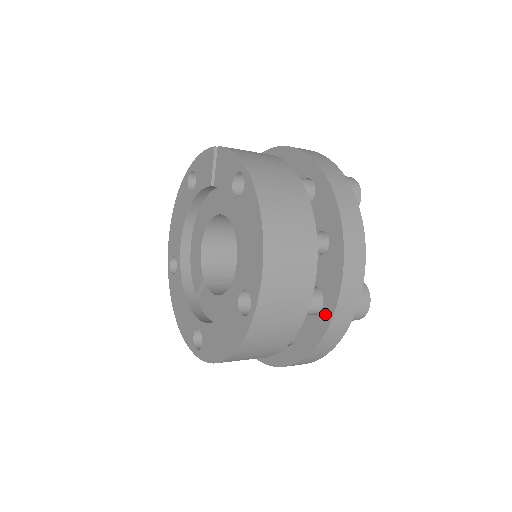
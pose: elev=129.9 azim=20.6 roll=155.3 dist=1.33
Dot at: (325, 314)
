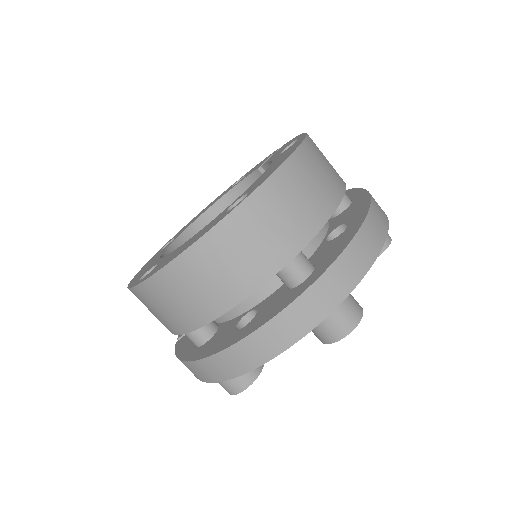
Dot at: (308, 280)
